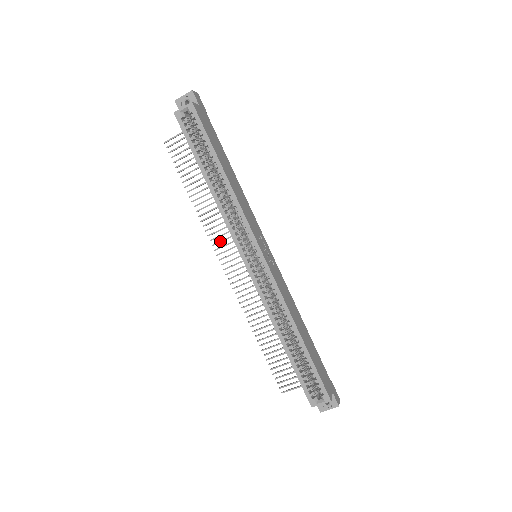
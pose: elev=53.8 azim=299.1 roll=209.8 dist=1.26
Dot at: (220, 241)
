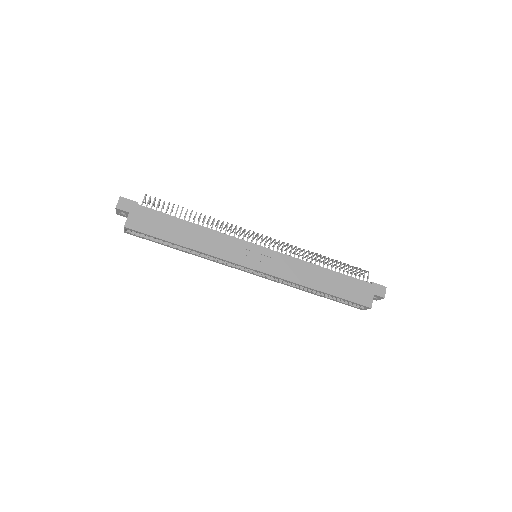
Dot at: occluded
